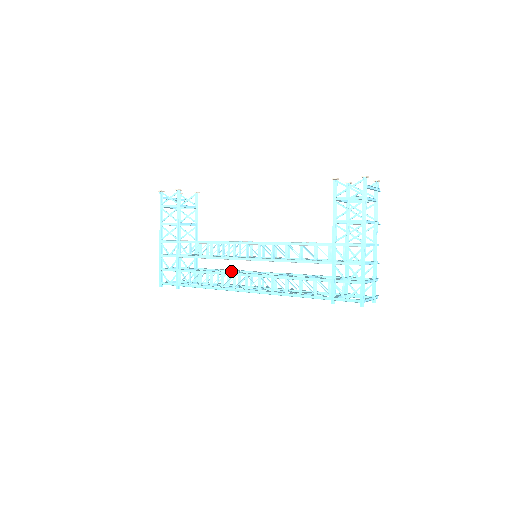
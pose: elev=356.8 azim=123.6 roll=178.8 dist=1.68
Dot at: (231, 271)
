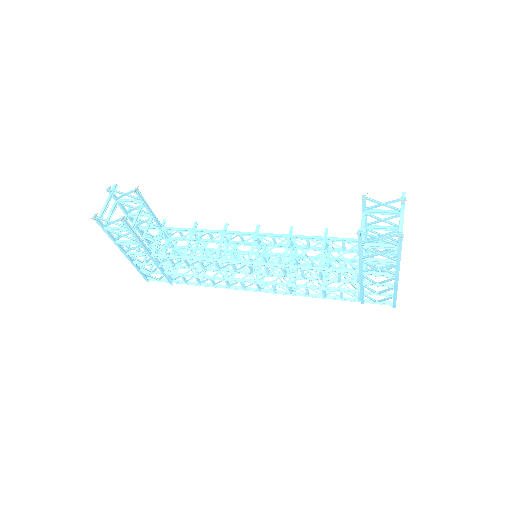
Dot at: occluded
